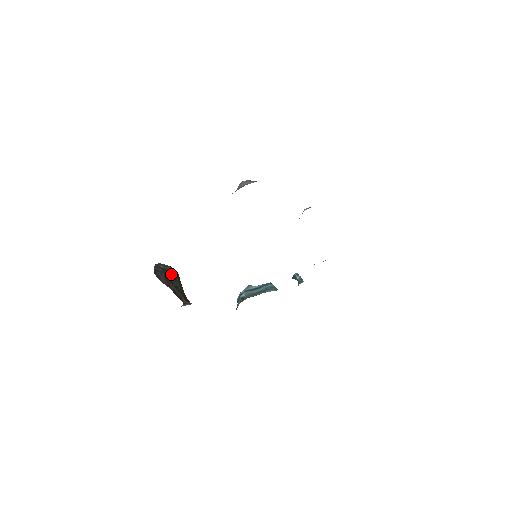
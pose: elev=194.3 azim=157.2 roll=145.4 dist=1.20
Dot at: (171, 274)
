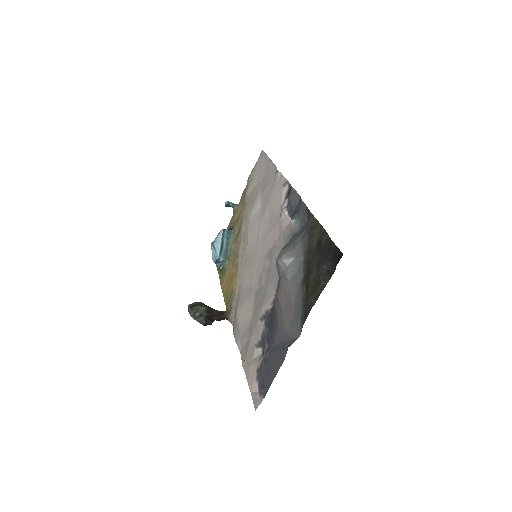
Dot at: (208, 312)
